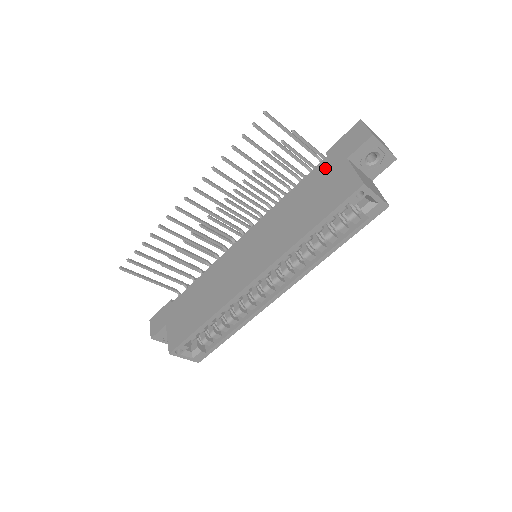
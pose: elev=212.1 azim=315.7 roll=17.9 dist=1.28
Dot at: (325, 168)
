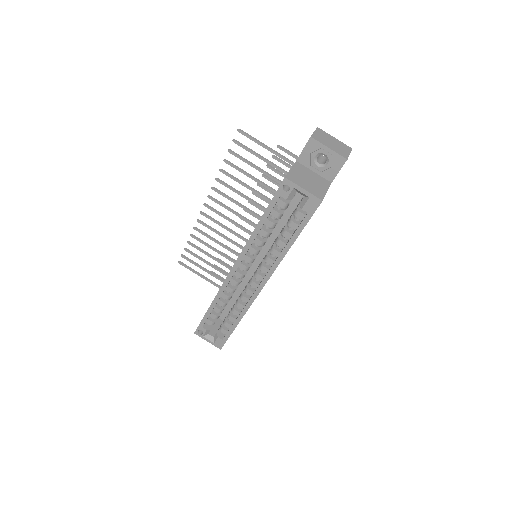
Dot at: occluded
